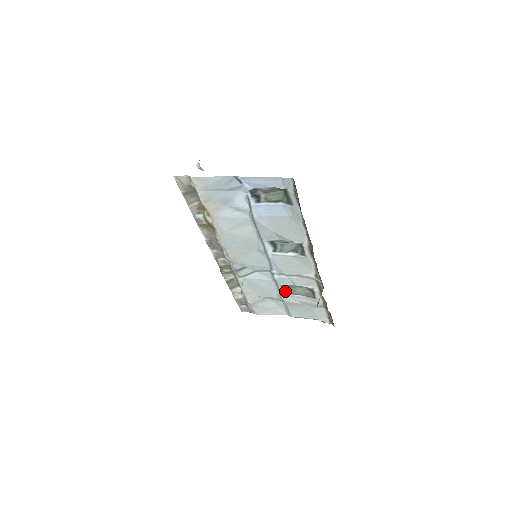
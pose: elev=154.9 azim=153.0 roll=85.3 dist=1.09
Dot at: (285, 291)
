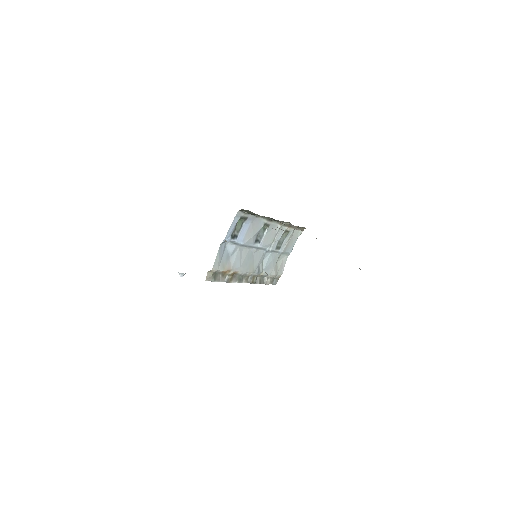
Dot at: (279, 248)
